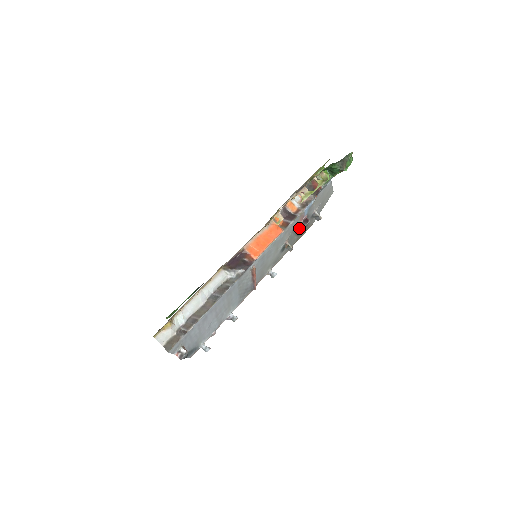
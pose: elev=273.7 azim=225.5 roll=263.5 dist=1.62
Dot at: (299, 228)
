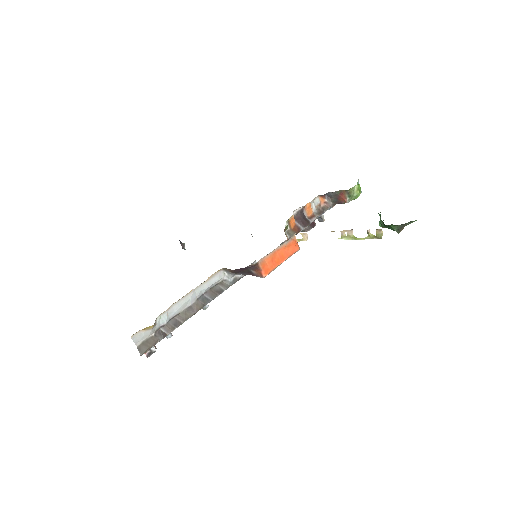
Dot at: (303, 230)
